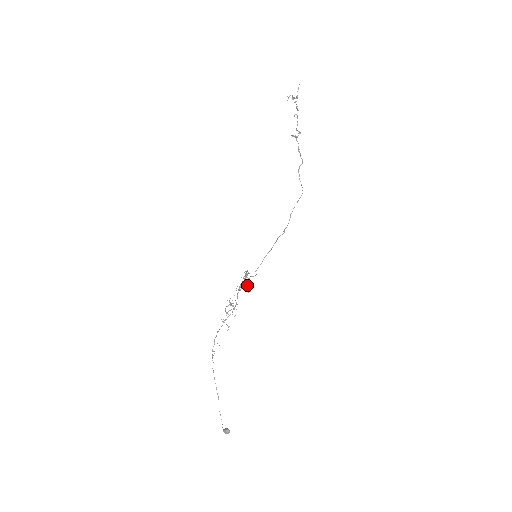
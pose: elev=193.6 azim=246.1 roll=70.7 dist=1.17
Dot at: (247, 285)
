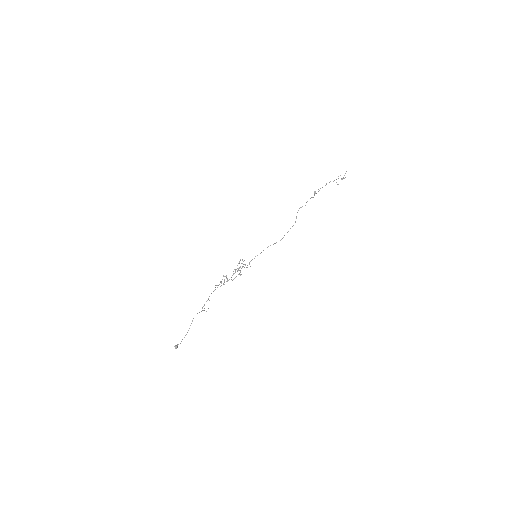
Dot at: (238, 268)
